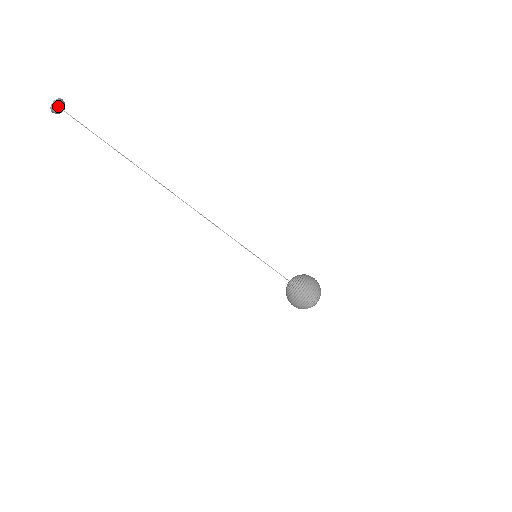
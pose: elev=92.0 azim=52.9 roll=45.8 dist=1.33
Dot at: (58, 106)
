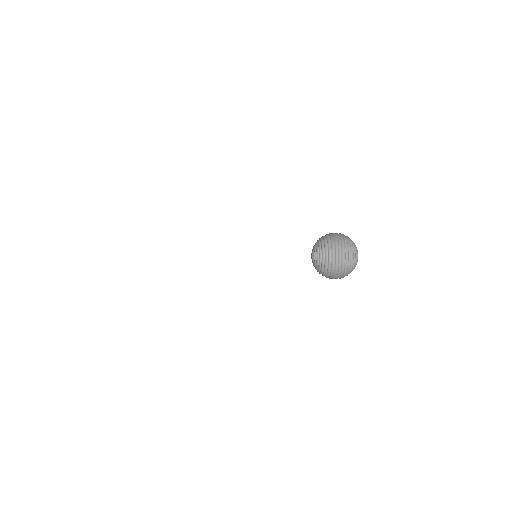
Dot at: out of frame
